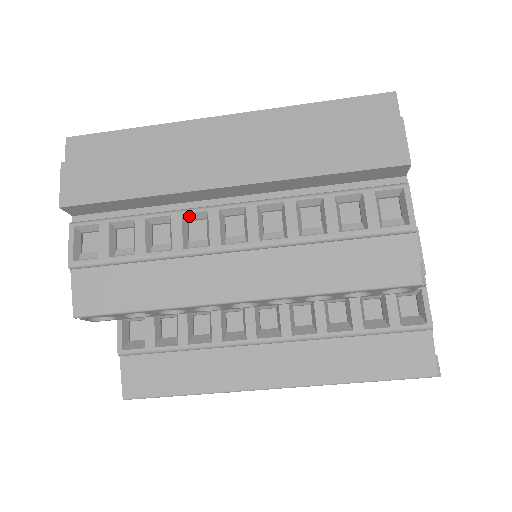
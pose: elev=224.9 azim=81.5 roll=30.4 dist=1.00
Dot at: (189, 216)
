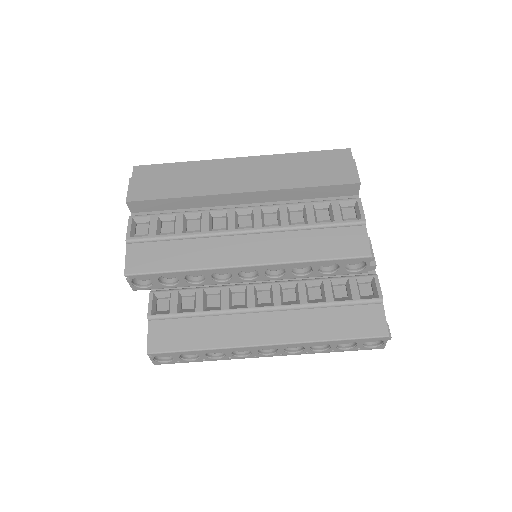
Dot at: (214, 214)
